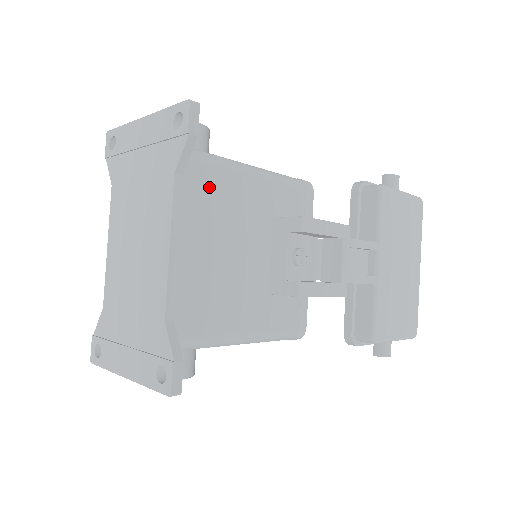
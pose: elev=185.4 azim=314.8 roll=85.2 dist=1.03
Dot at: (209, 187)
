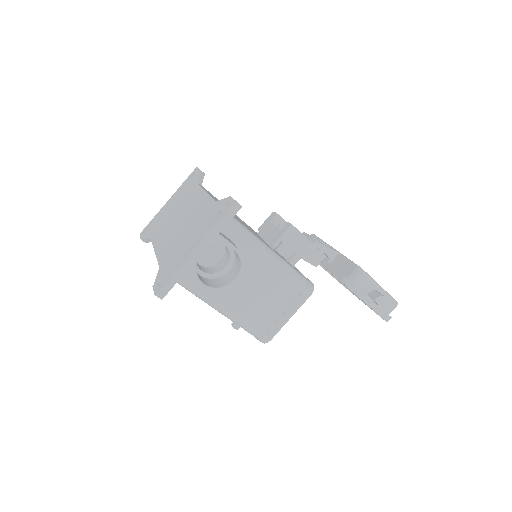
Dot at: occluded
